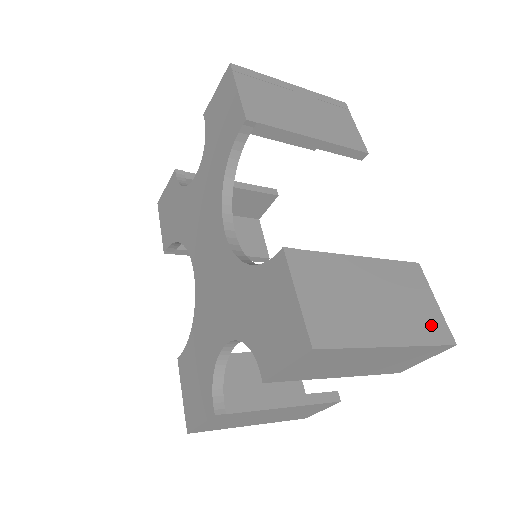
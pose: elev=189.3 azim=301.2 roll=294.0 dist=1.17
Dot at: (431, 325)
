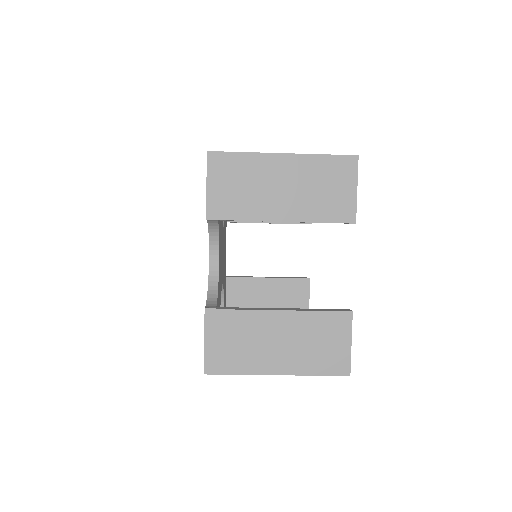
Dot at: occluded
